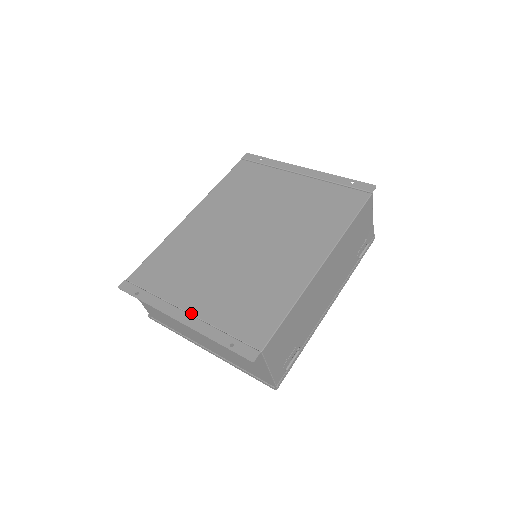
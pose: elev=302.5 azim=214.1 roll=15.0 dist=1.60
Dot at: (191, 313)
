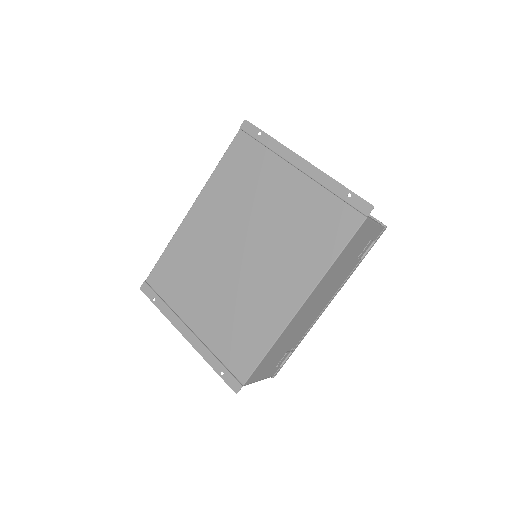
Dot at: (194, 332)
